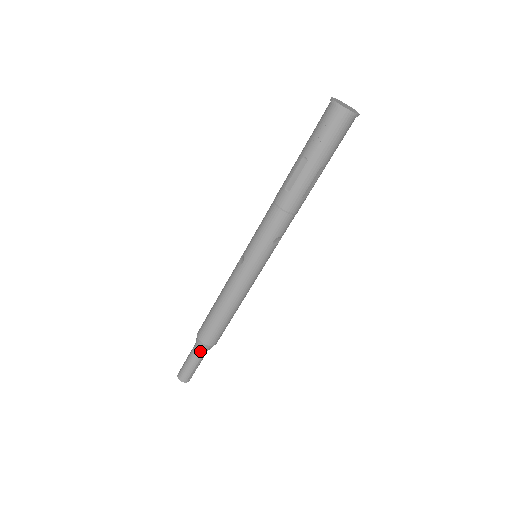
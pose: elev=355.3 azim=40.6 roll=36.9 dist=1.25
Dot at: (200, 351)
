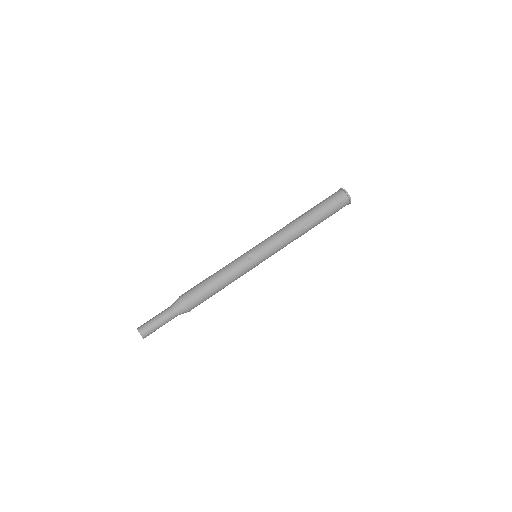
Dot at: (178, 314)
